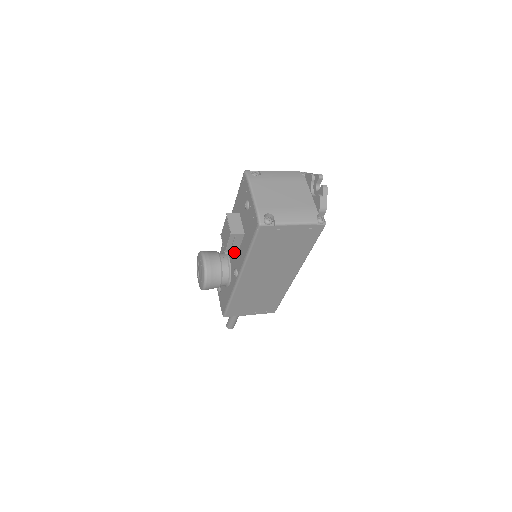
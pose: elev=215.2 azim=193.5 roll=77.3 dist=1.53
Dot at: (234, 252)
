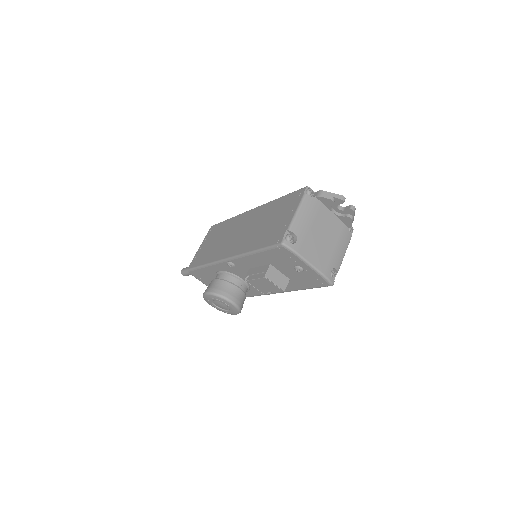
Dot at: occluded
